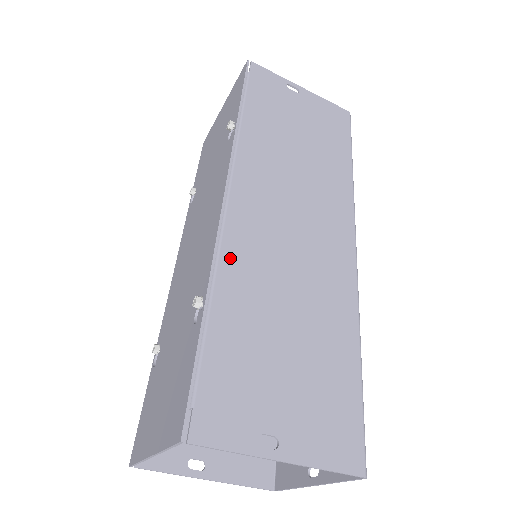
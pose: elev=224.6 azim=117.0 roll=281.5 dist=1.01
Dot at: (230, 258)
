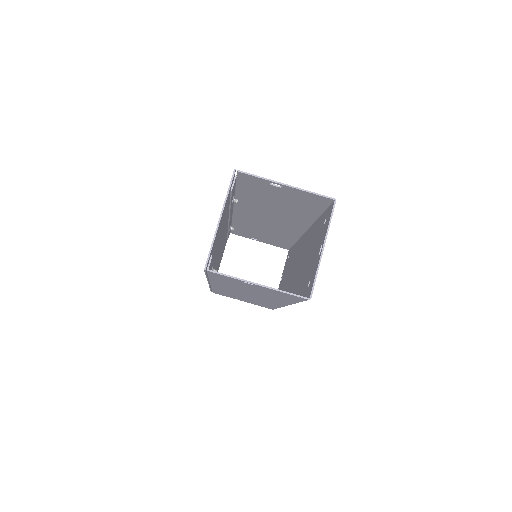
Dot at: (240, 201)
